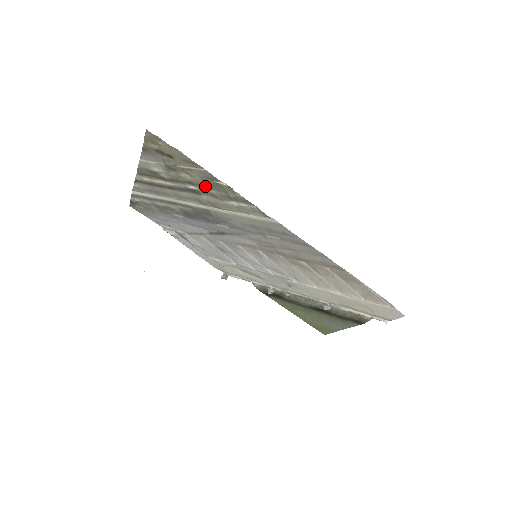
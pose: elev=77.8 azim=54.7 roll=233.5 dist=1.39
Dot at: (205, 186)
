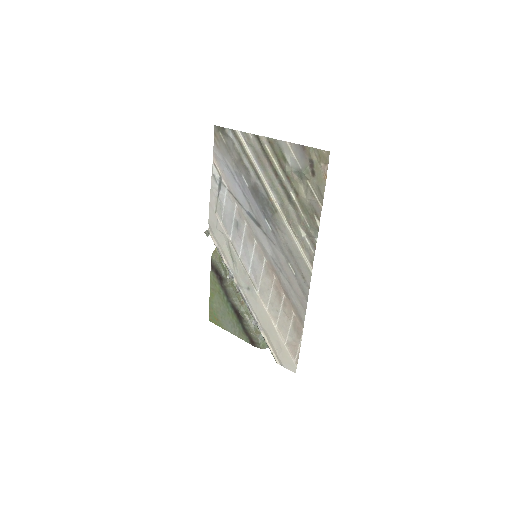
Dot at: (304, 208)
